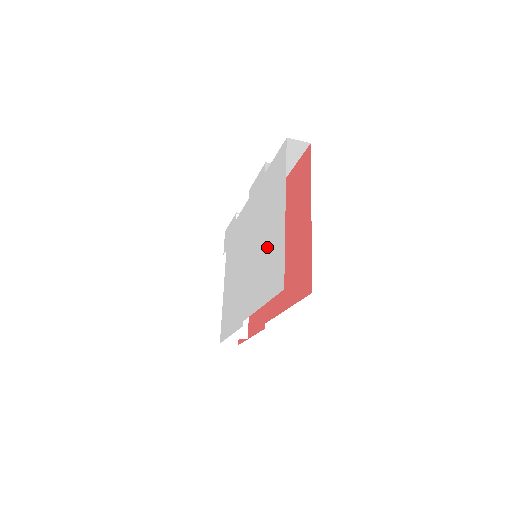
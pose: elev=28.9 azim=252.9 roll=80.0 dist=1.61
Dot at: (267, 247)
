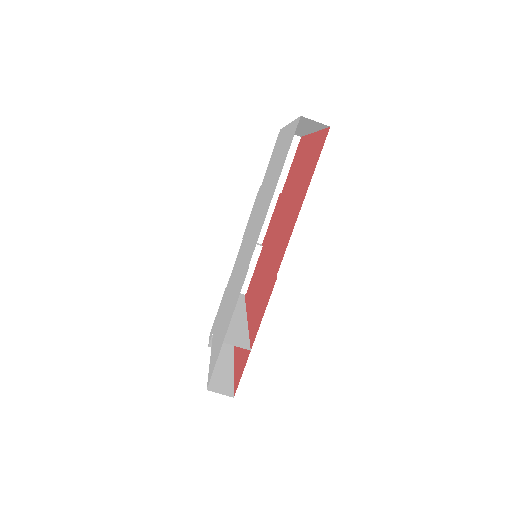
Dot at: (273, 174)
